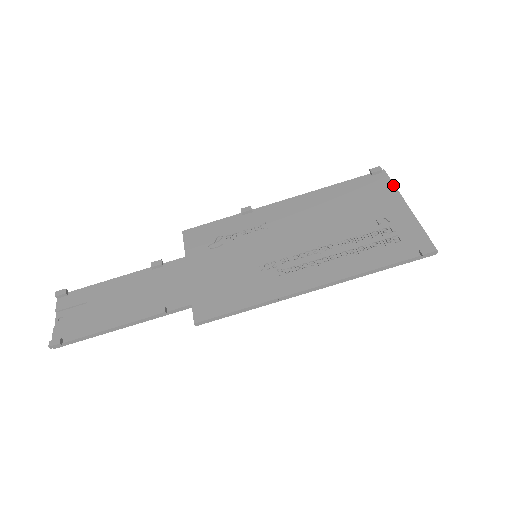
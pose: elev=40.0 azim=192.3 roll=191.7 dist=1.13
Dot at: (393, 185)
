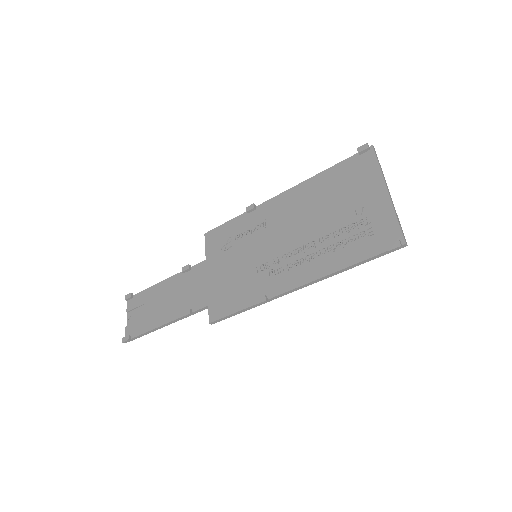
Dot at: (377, 165)
